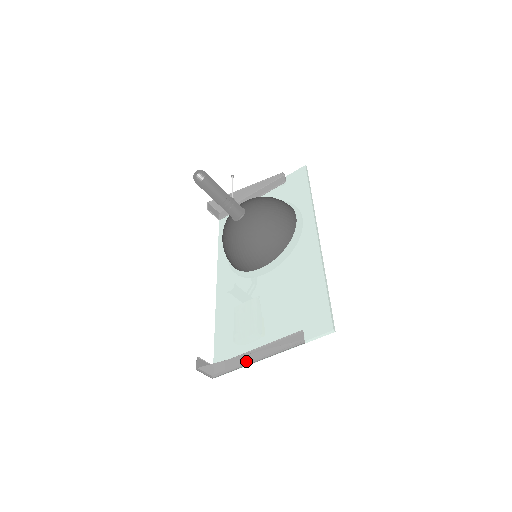
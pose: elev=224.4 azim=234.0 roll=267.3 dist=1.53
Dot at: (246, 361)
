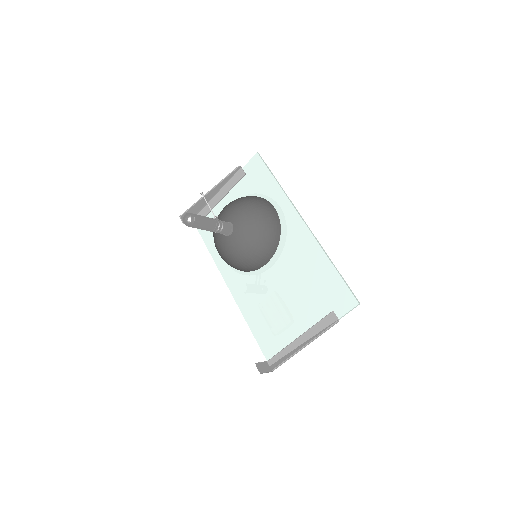
Dot at: (297, 350)
